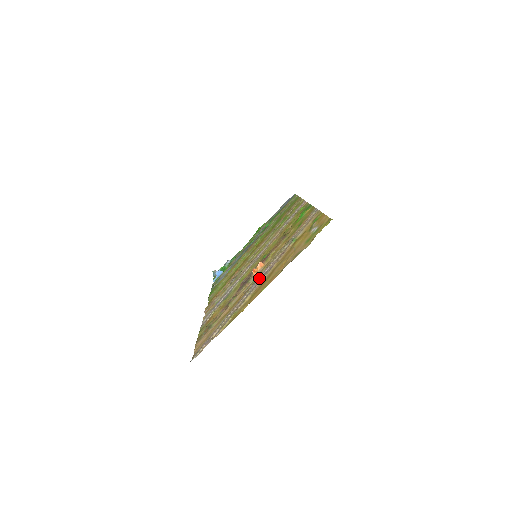
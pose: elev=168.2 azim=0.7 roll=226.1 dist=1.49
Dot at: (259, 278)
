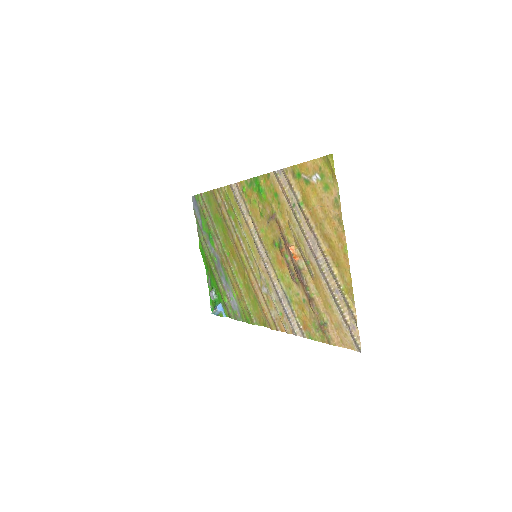
Dot at: (314, 254)
